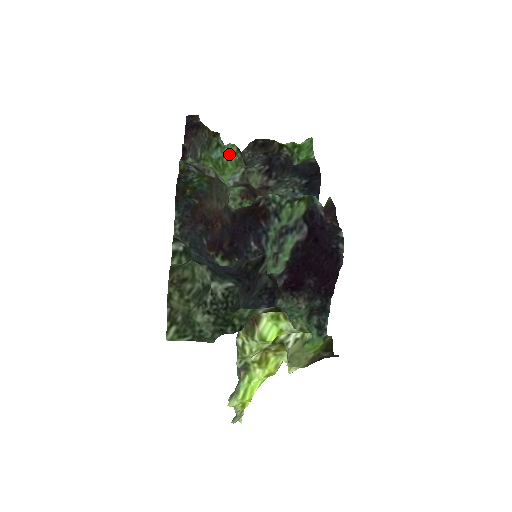
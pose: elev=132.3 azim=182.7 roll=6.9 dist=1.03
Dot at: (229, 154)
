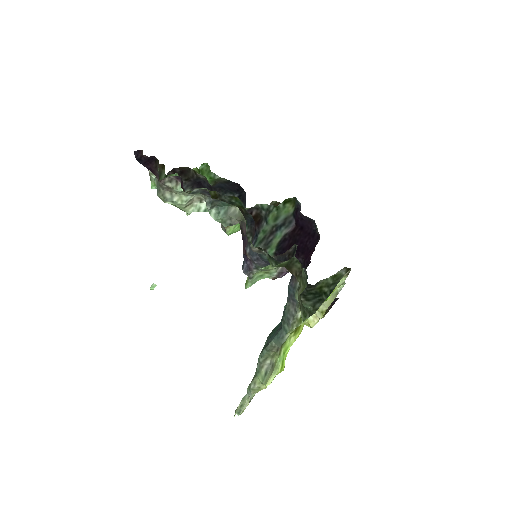
Dot at: occluded
